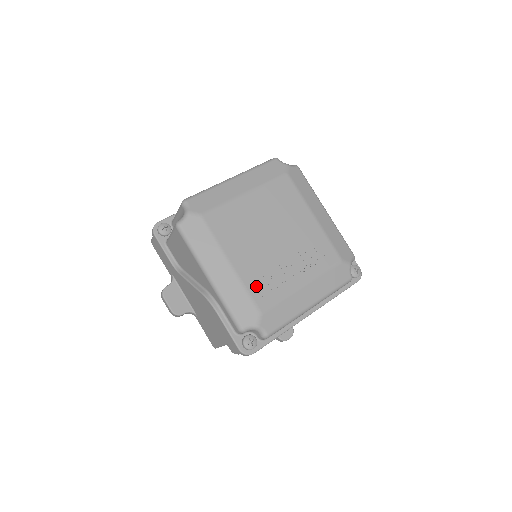
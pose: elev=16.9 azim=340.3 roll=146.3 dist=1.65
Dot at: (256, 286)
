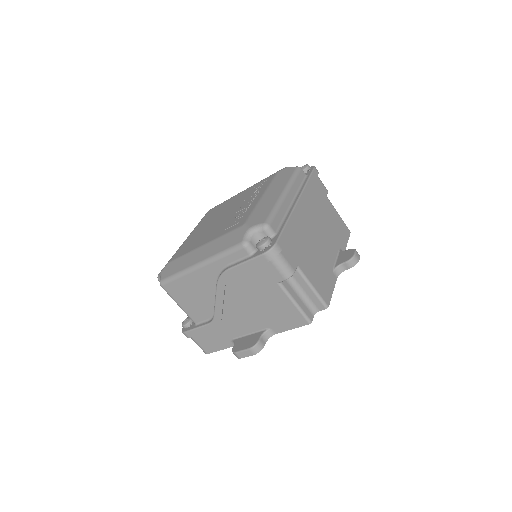
Dot at: (228, 228)
